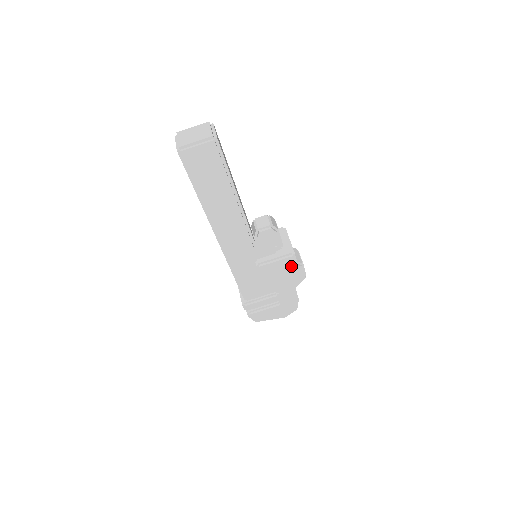
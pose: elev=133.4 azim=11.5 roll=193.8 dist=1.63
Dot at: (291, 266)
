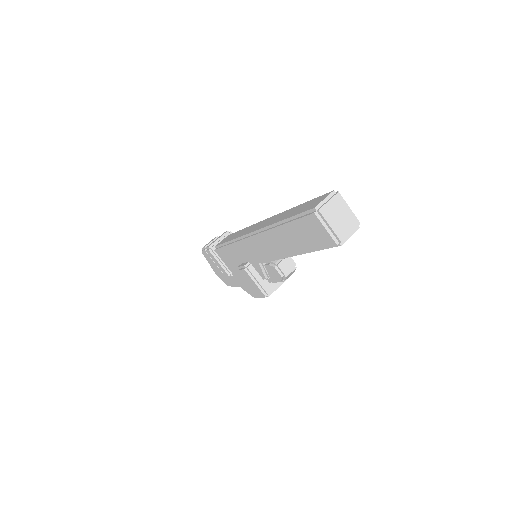
Dot at: (257, 293)
